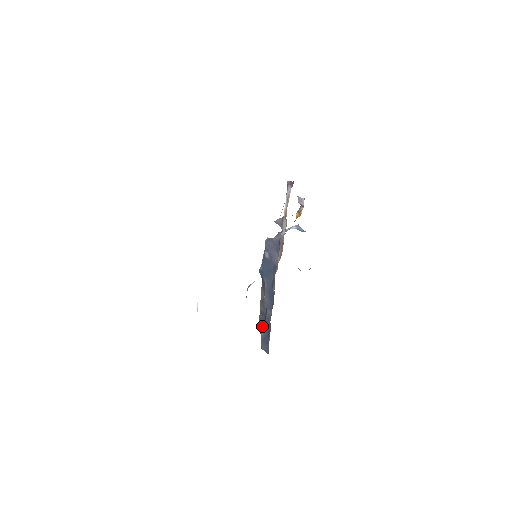
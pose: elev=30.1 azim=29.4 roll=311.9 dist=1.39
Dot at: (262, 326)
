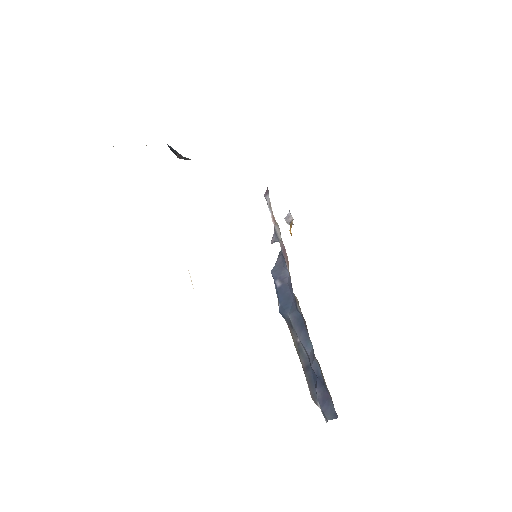
Dot at: (314, 387)
